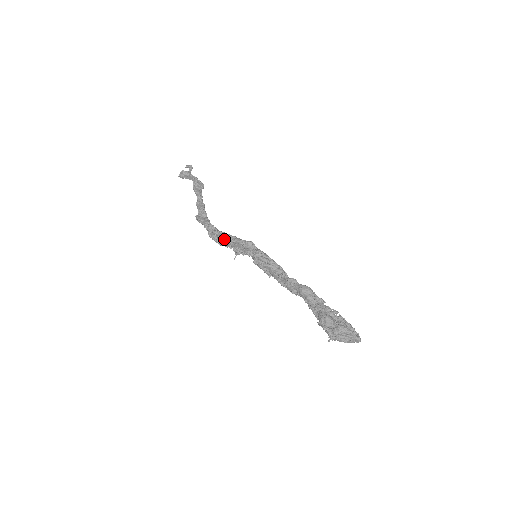
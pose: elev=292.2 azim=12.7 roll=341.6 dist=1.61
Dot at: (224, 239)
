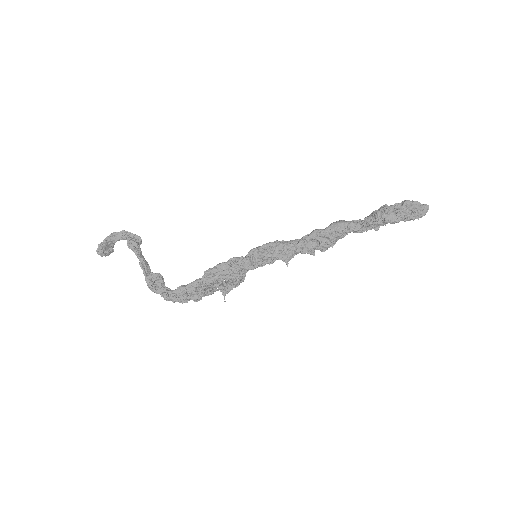
Dot at: (200, 280)
